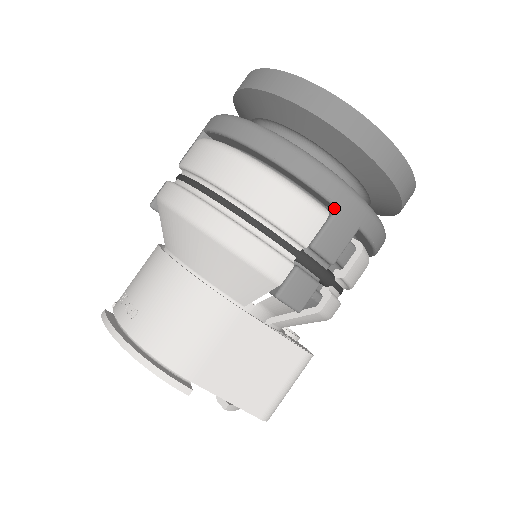
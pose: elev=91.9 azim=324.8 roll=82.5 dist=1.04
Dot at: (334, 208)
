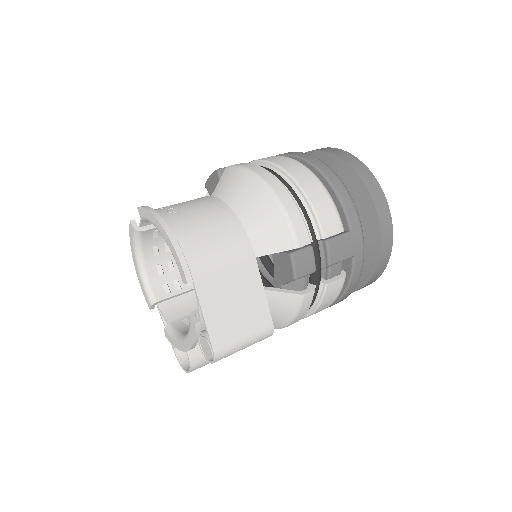
Dot at: (348, 231)
